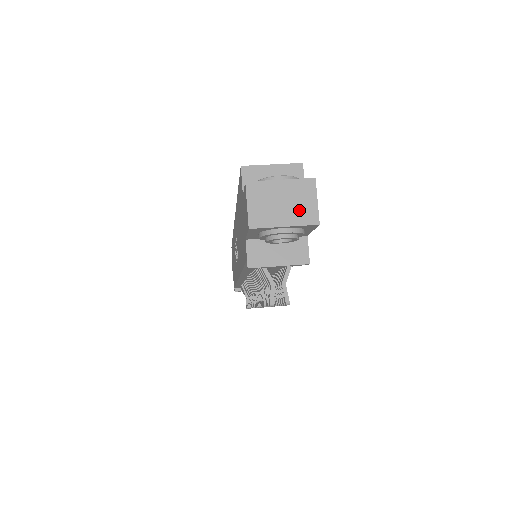
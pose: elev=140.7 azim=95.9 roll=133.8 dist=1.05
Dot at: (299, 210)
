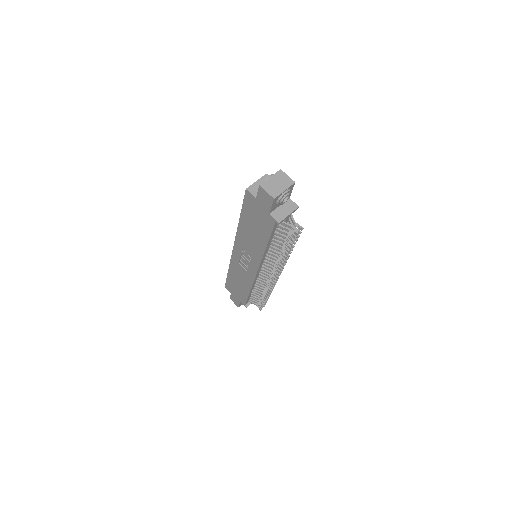
Dot at: (285, 182)
